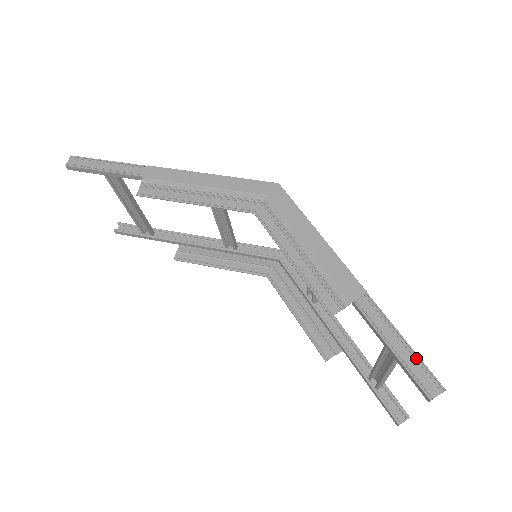
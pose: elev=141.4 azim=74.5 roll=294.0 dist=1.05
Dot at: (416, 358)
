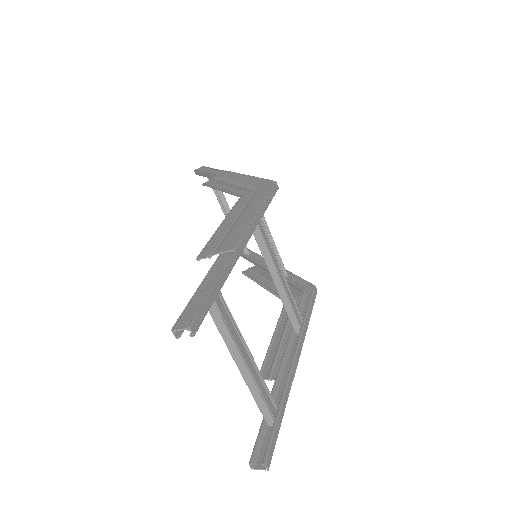
Dot at: (203, 298)
